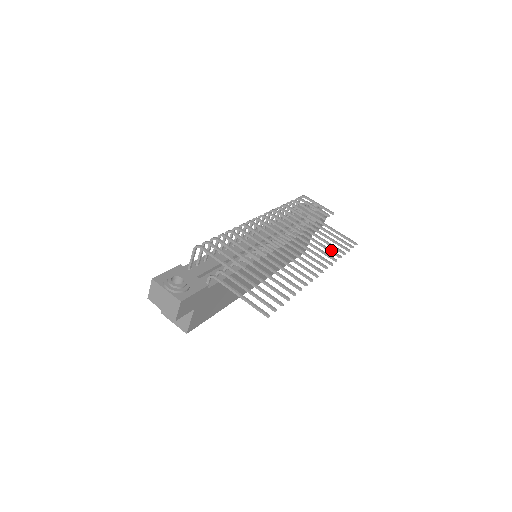
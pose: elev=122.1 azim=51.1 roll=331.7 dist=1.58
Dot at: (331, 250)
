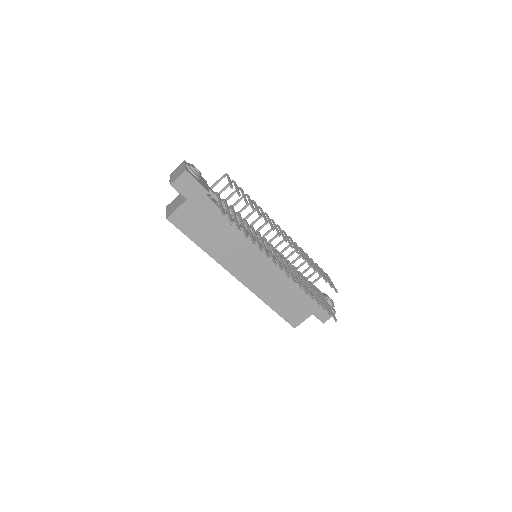
Dot at: occluded
